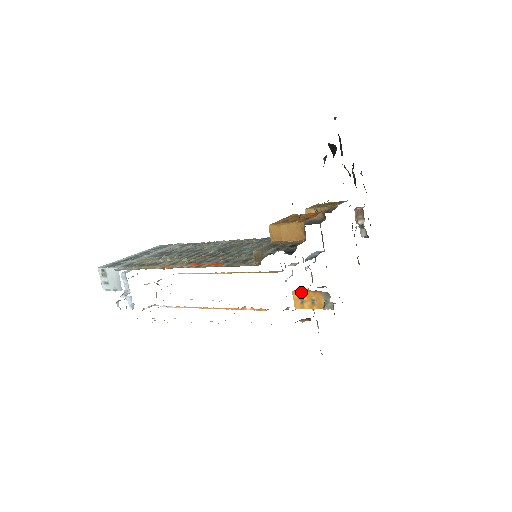
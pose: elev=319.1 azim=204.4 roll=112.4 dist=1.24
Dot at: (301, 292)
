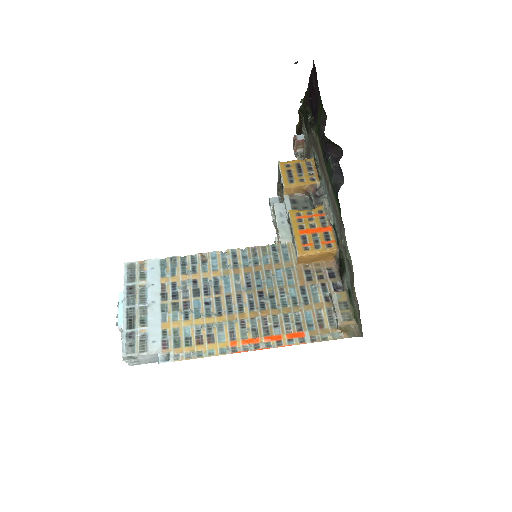
Dot at: occluded
